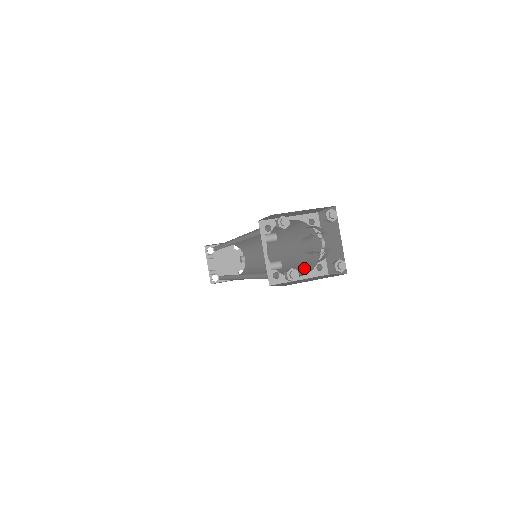
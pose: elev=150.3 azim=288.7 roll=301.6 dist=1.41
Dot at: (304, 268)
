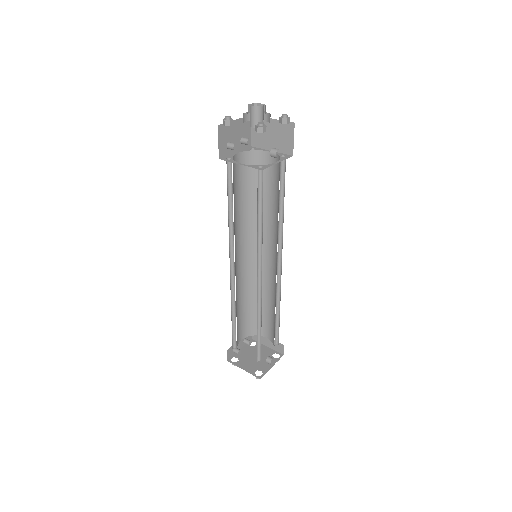
Dot at: occluded
